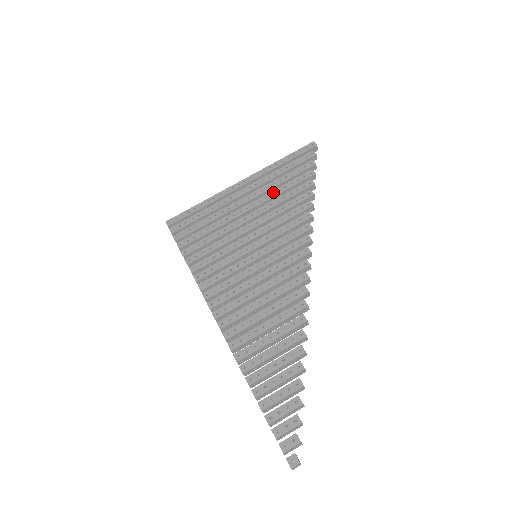
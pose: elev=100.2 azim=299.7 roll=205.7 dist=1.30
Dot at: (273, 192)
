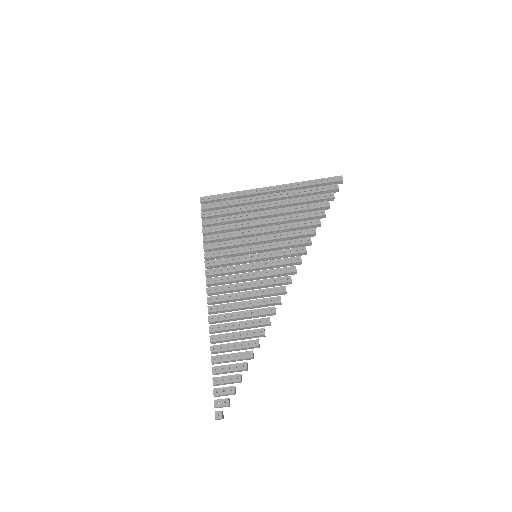
Dot at: (291, 208)
